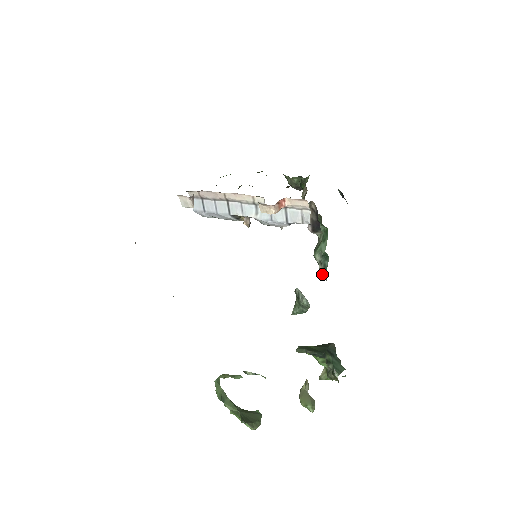
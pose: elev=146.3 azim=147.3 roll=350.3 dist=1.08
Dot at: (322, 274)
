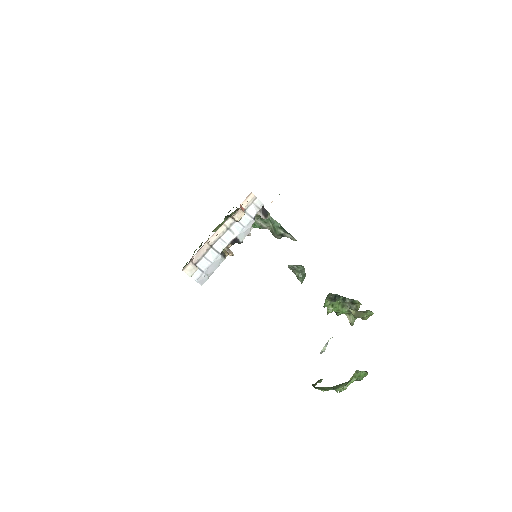
Dot at: (291, 238)
